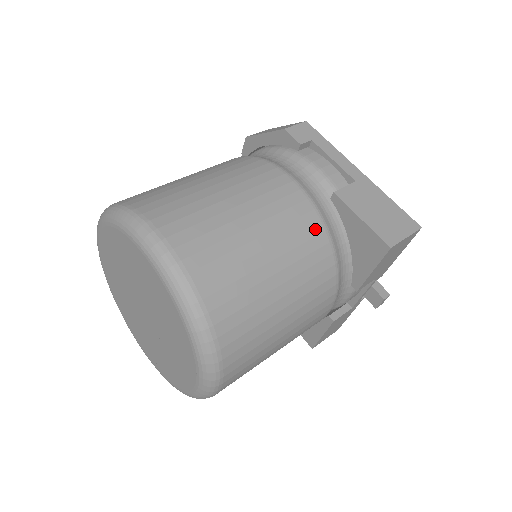
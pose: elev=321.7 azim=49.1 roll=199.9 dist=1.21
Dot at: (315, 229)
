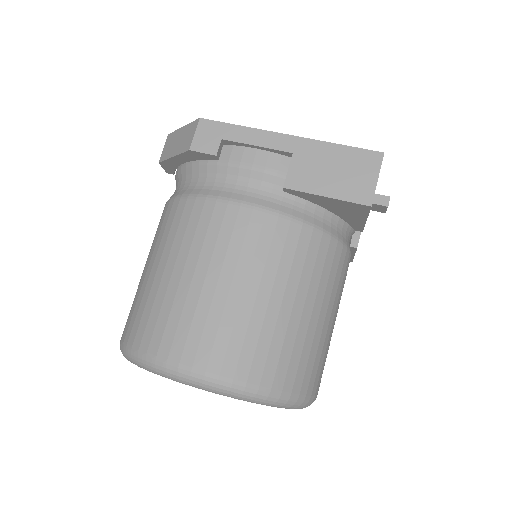
Dot at: (293, 234)
